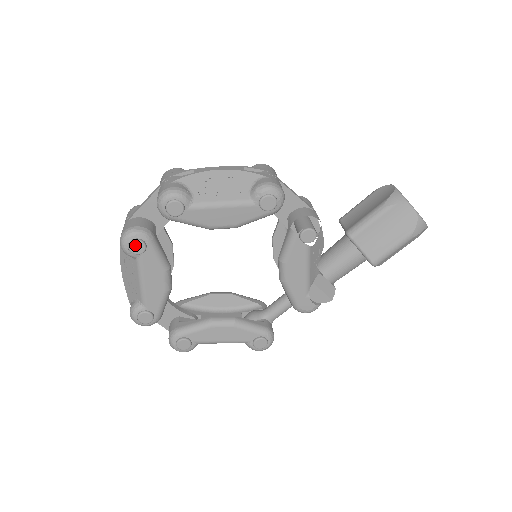
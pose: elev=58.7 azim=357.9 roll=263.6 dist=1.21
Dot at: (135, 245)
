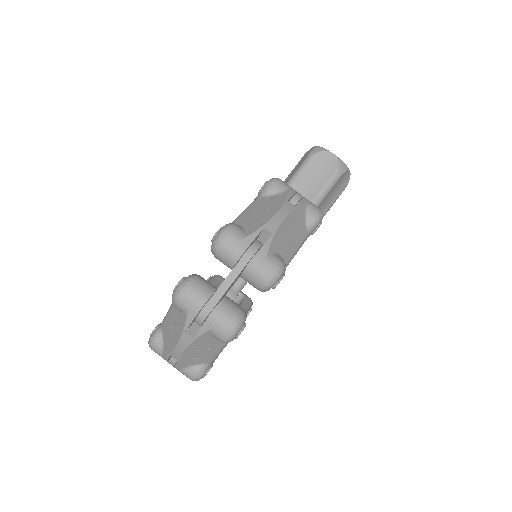
Dot at: occluded
